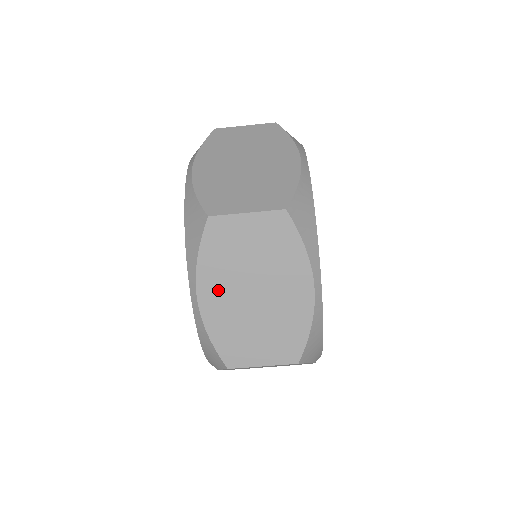
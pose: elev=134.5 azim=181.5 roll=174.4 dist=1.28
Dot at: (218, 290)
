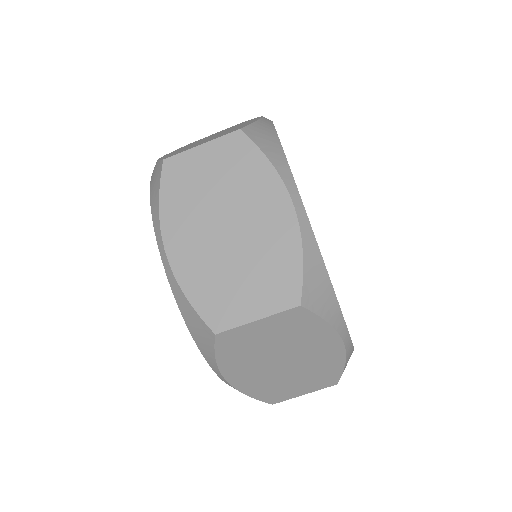
Dot at: (246, 372)
